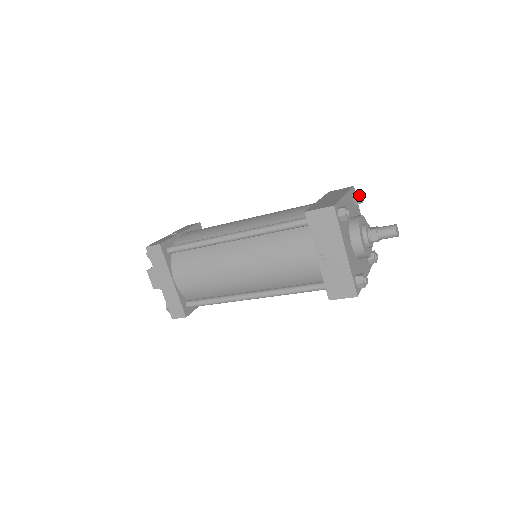
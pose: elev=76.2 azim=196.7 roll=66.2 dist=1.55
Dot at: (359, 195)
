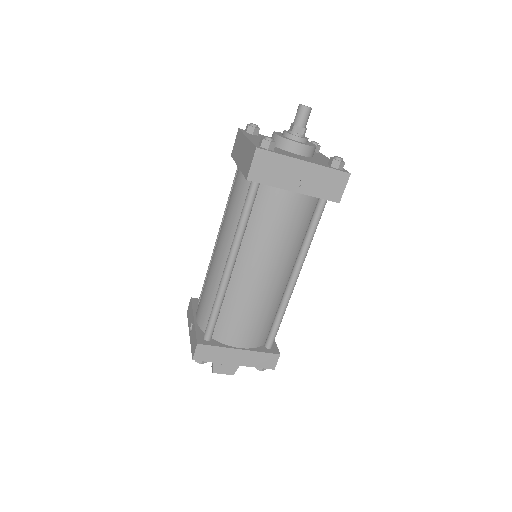
Dot at: (251, 127)
